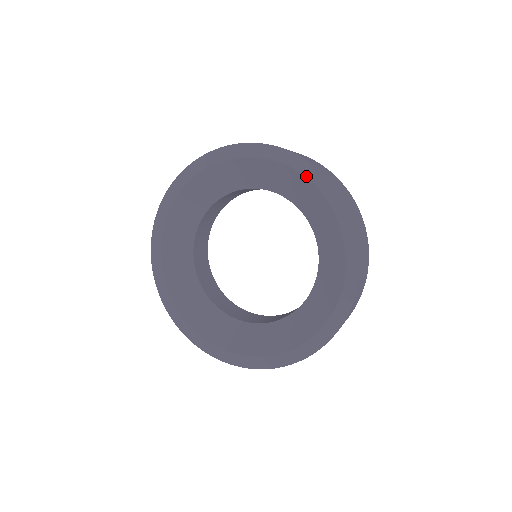
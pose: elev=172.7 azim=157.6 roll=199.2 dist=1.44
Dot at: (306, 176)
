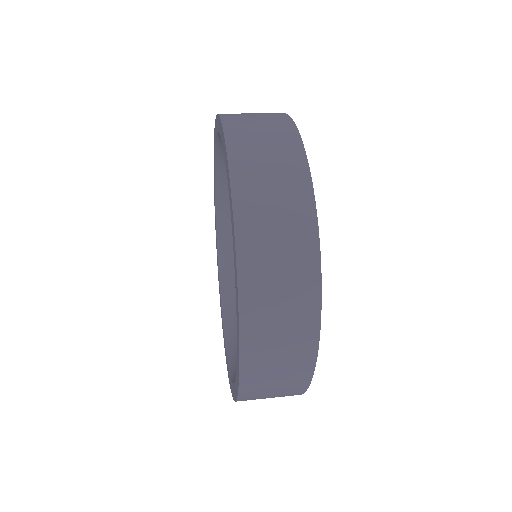
Dot at: (216, 134)
